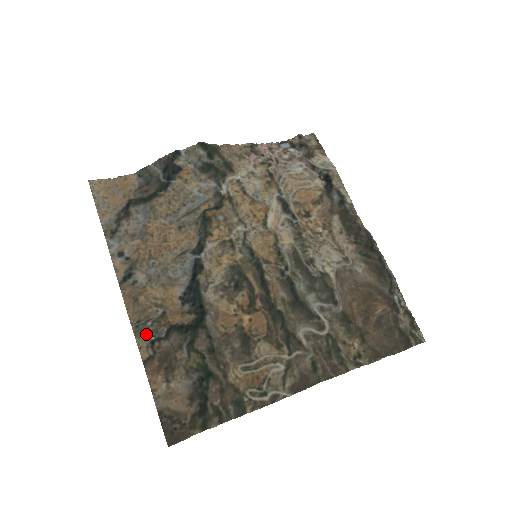
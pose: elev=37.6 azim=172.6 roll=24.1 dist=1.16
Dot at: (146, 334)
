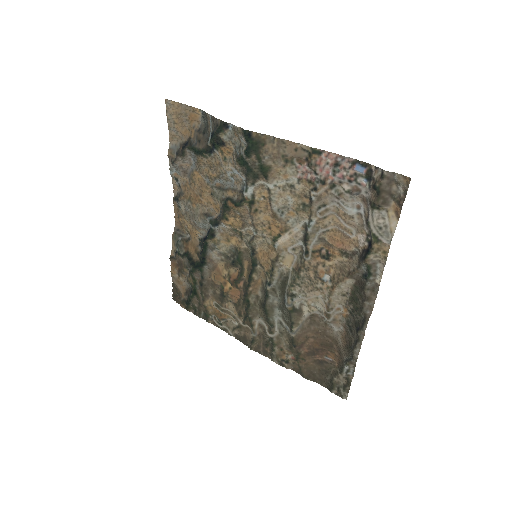
Dot at: (176, 243)
